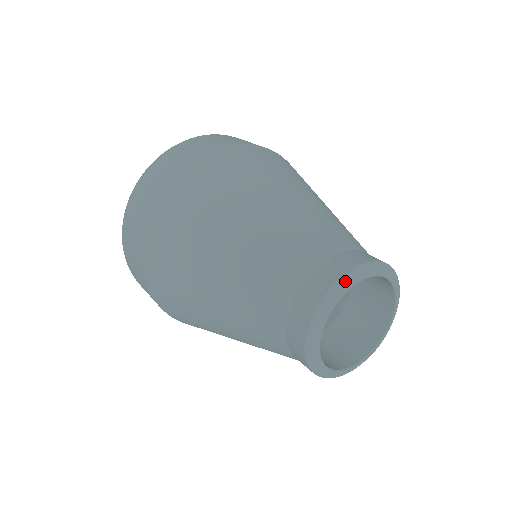
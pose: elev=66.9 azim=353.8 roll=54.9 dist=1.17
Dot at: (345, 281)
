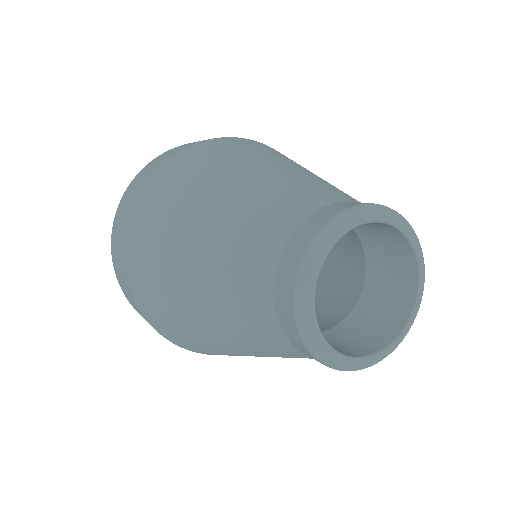
Dot at: (391, 213)
